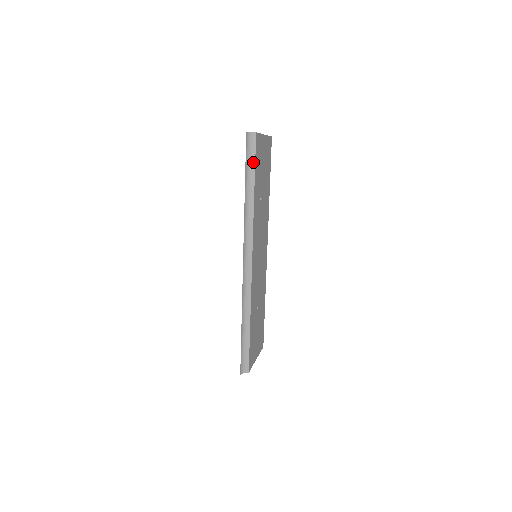
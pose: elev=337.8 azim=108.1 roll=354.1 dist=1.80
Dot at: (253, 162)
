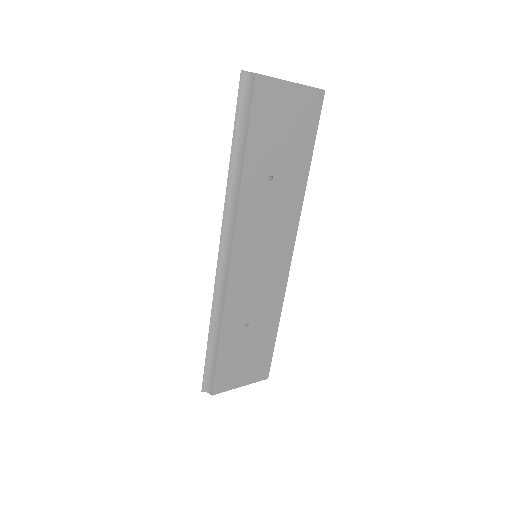
Dot at: (247, 118)
